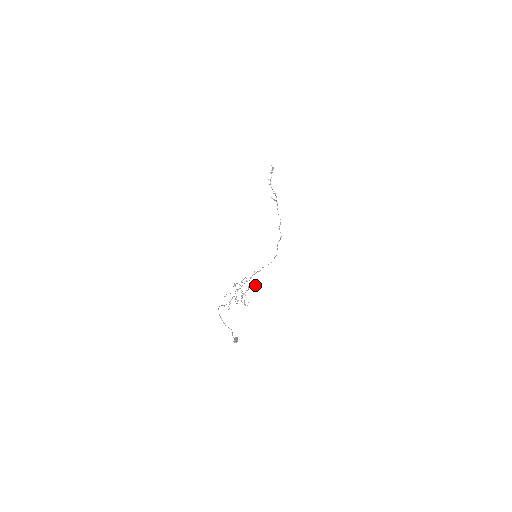
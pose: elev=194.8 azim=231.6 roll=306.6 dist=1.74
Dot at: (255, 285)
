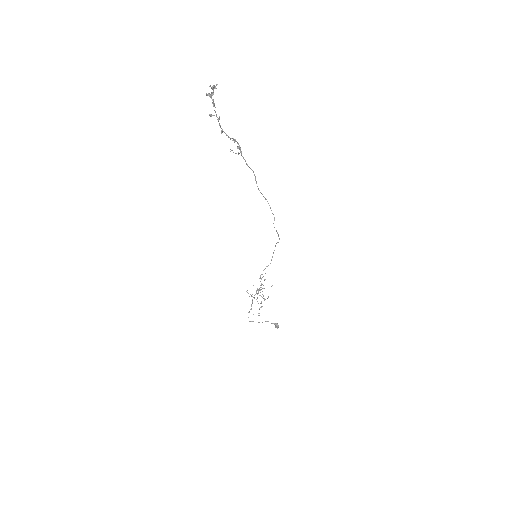
Dot at: occluded
